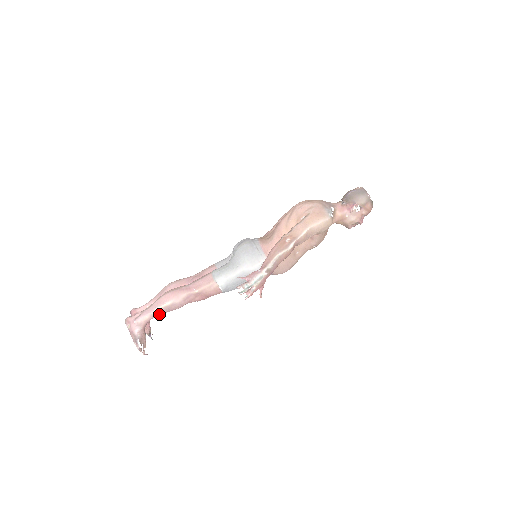
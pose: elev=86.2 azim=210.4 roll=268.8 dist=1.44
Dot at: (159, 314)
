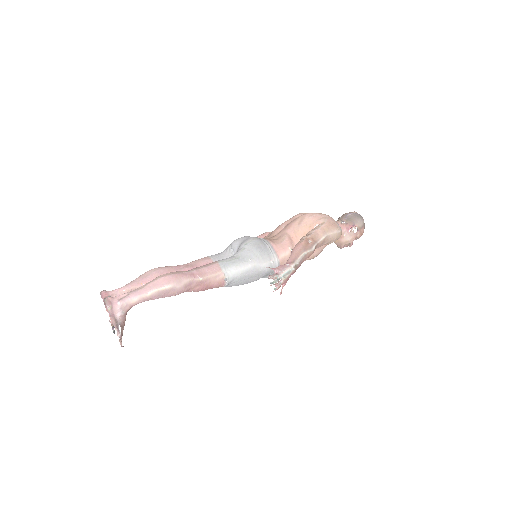
Dot at: (151, 298)
